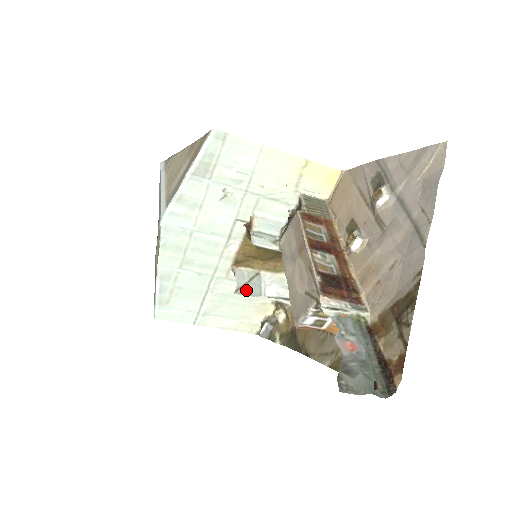
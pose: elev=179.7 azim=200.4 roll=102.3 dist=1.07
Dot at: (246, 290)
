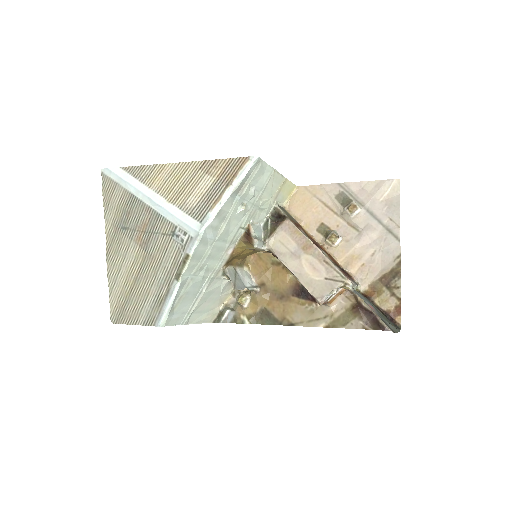
Dot at: (238, 285)
